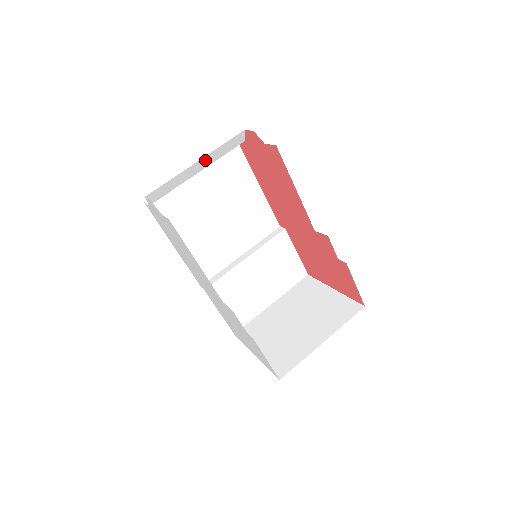
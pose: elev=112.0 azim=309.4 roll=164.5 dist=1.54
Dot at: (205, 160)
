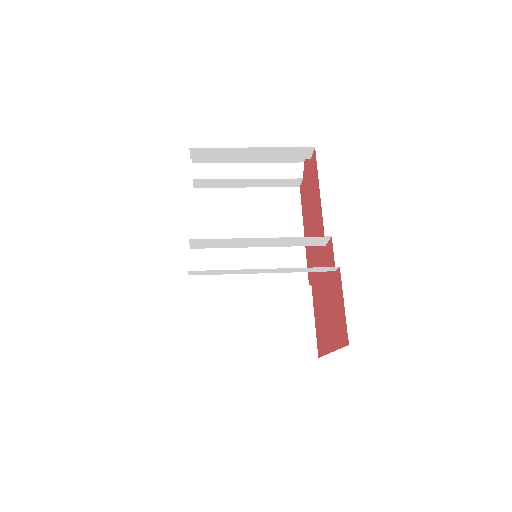
Dot at: (258, 168)
